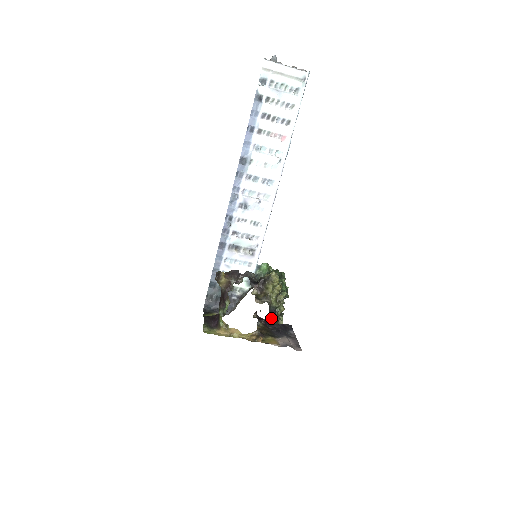
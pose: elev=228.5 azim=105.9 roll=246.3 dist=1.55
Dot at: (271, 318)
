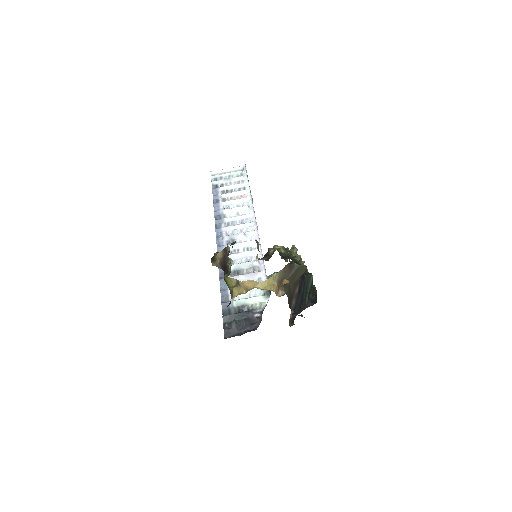
Dot at: (286, 259)
